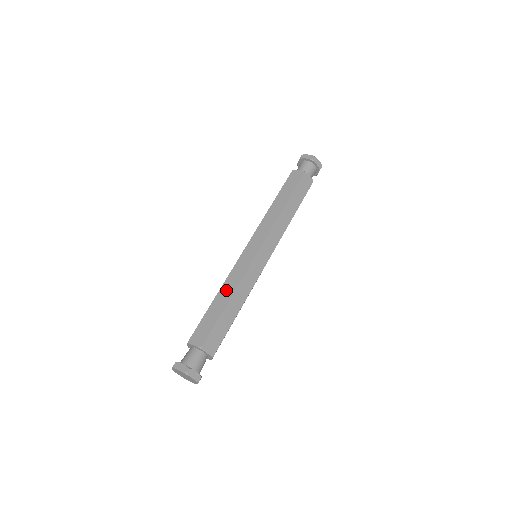
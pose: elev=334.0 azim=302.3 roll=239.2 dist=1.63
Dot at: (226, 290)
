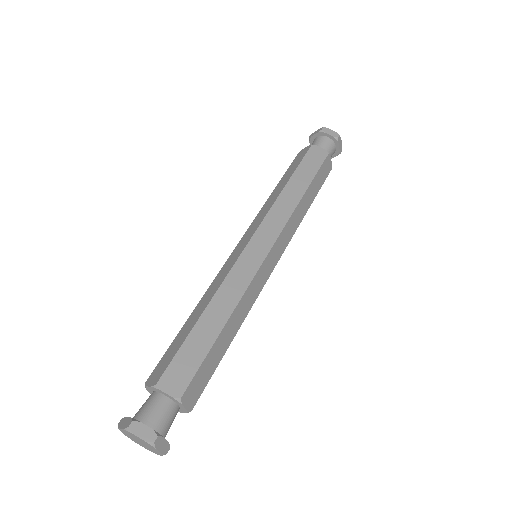
Dot at: (220, 305)
